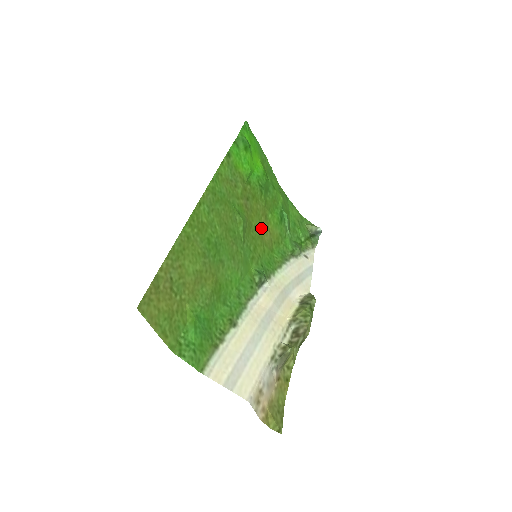
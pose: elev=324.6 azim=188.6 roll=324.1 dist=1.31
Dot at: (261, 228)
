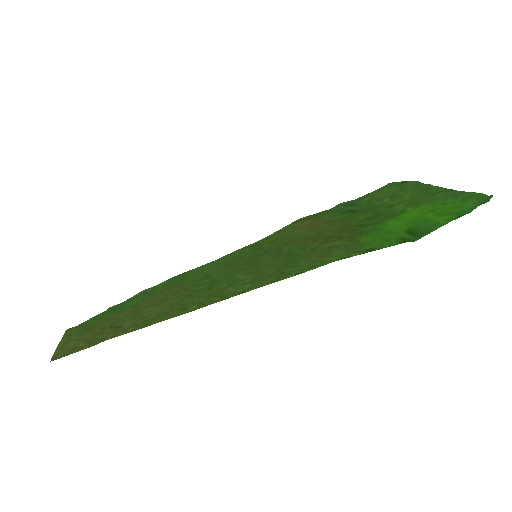
Dot at: (308, 228)
